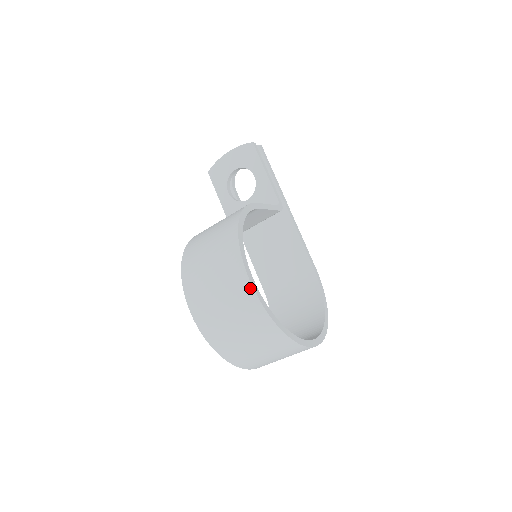
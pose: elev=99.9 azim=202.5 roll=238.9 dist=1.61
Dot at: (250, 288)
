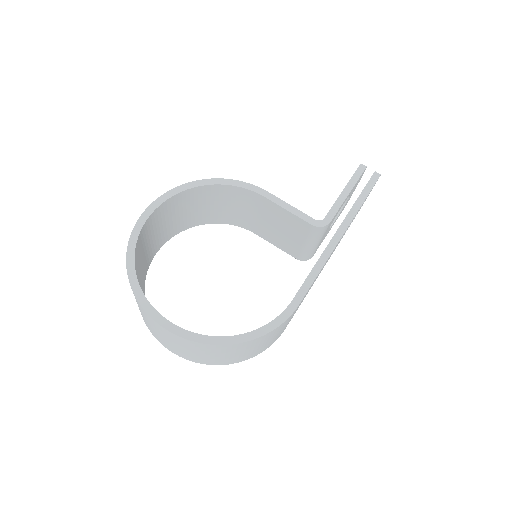
Dot at: (143, 215)
